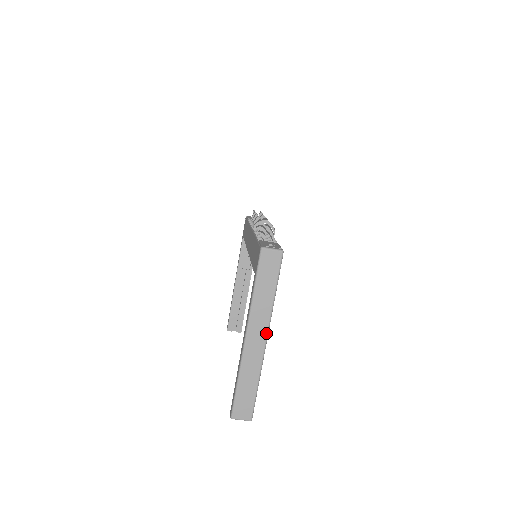
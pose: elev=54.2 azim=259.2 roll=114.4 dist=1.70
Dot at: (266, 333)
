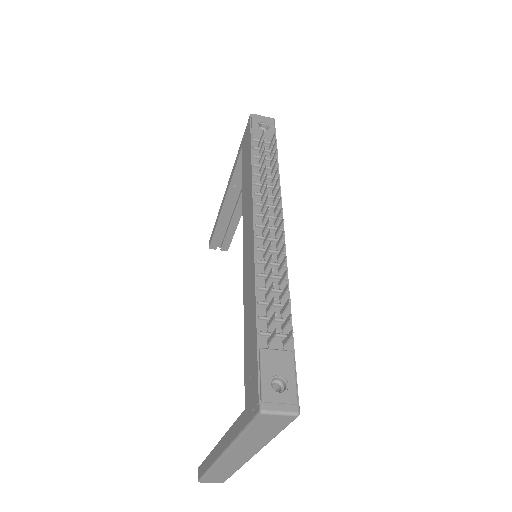
Dot at: (253, 455)
